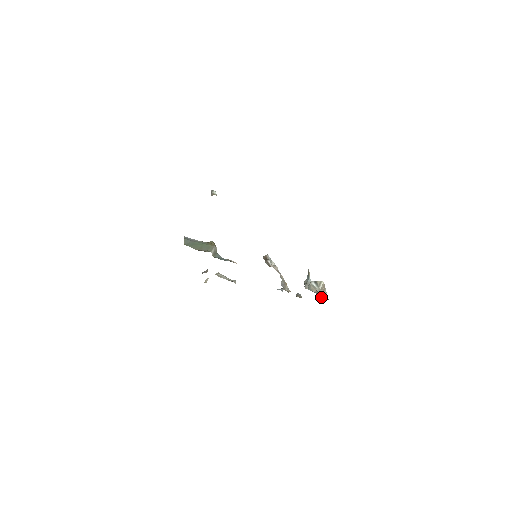
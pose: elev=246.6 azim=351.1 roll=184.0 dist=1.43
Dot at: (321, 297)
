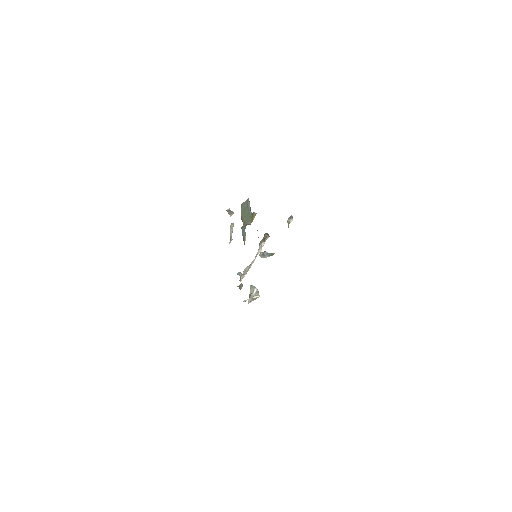
Dot at: occluded
